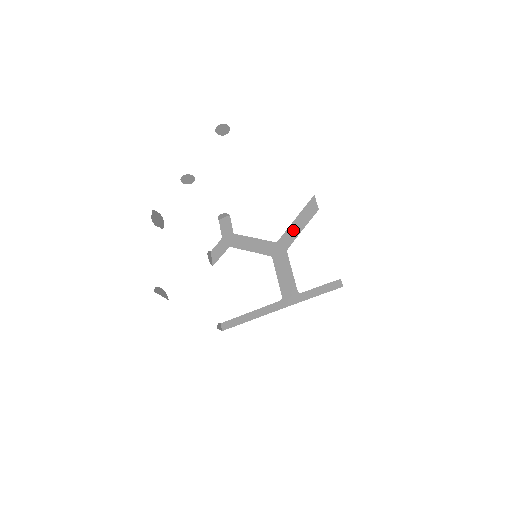
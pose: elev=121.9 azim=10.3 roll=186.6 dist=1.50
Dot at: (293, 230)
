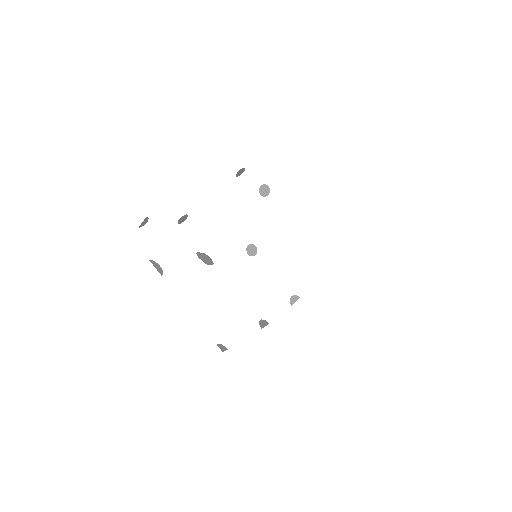
Dot at: occluded
